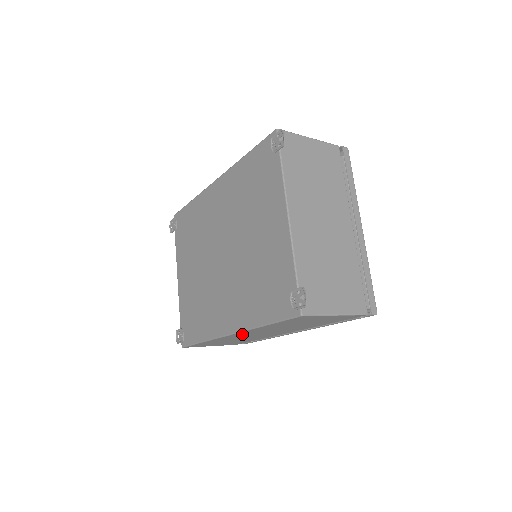
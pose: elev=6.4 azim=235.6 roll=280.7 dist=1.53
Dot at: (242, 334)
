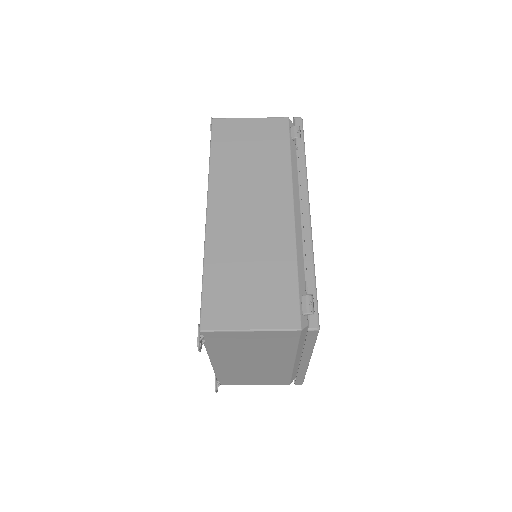
Dot at: (222, 208)
